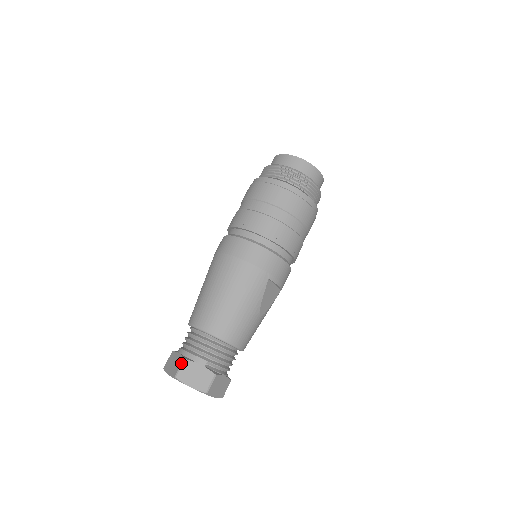
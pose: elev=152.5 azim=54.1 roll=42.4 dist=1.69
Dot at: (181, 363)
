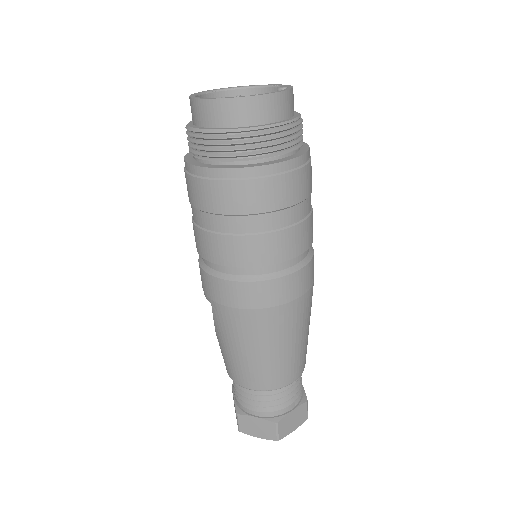
Dot at: (276, 428)
